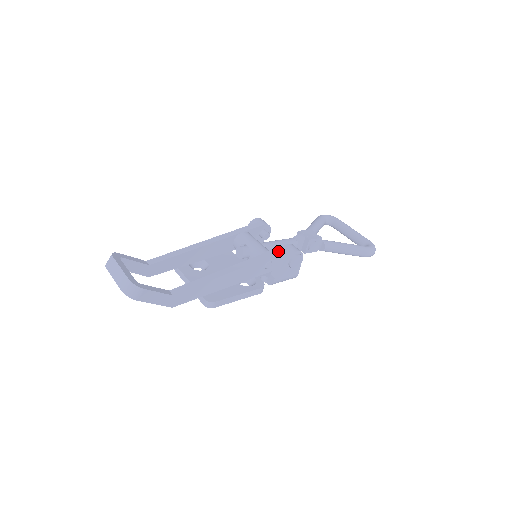
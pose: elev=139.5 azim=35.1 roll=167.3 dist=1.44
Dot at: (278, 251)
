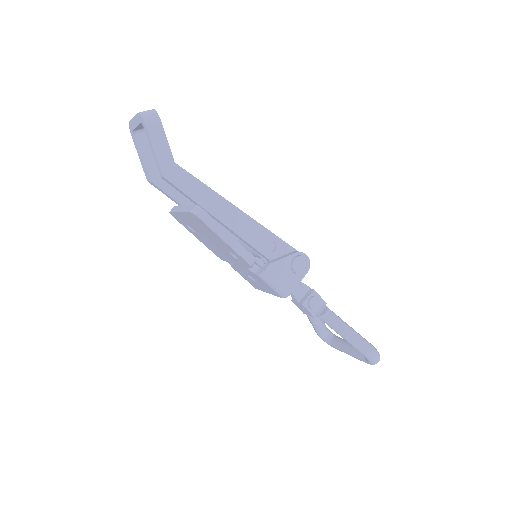
Dot at: (287, 243)
